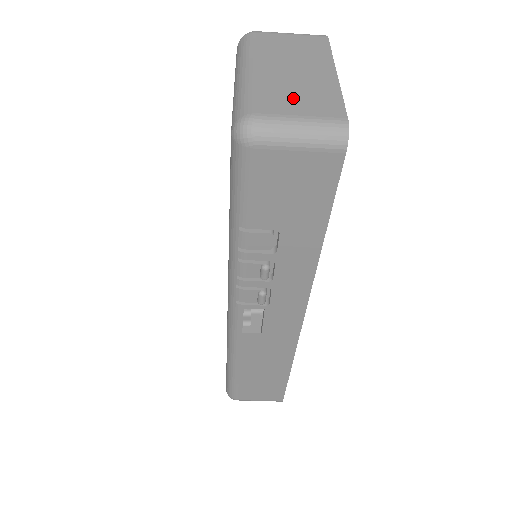
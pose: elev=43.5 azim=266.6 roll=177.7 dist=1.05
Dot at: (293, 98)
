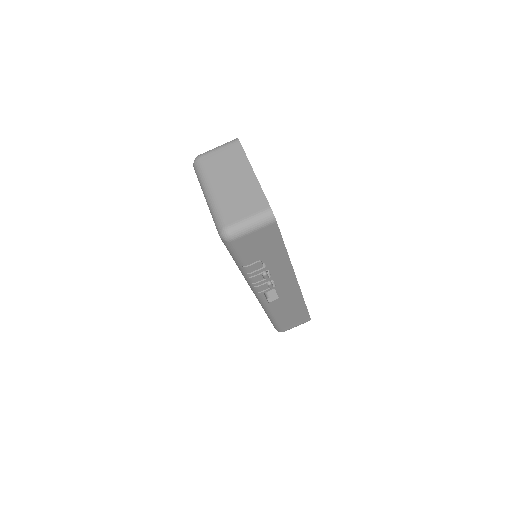
Dot at: (240, 205)
